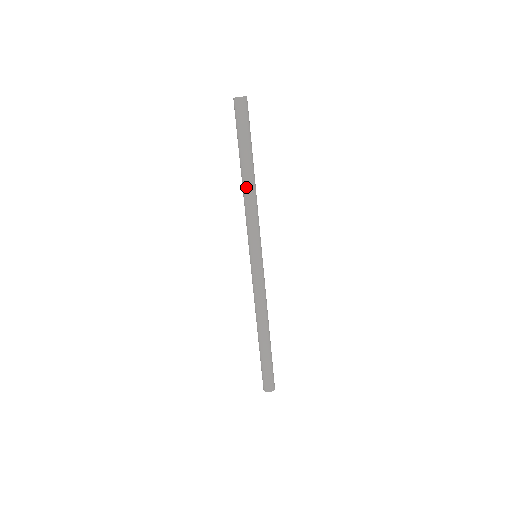
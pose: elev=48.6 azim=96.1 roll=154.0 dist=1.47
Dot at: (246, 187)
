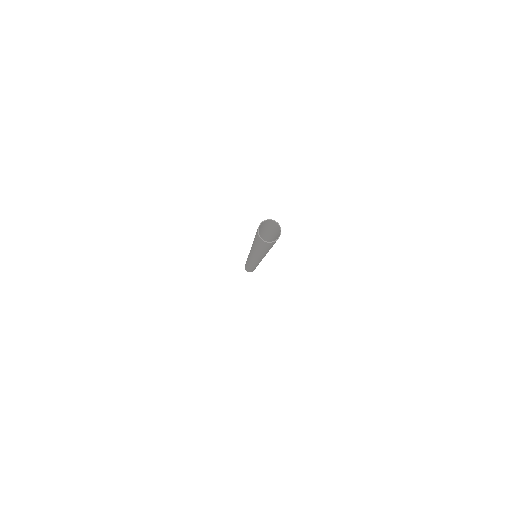
Dot at: occluded
